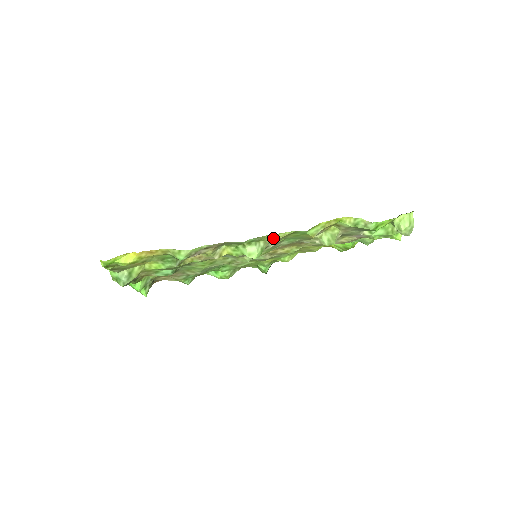
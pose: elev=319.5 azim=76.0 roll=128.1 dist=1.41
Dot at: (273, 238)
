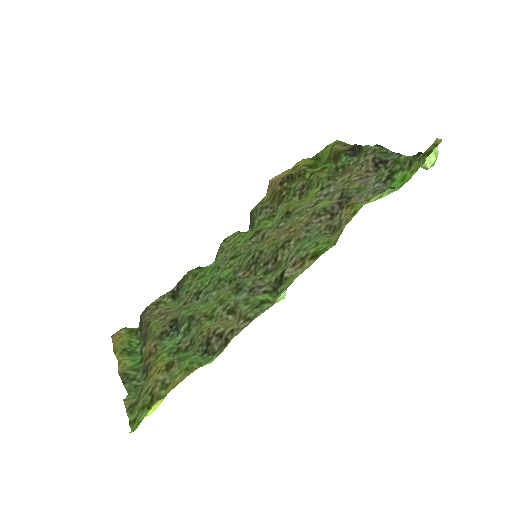
Dot at: (298, 272)
